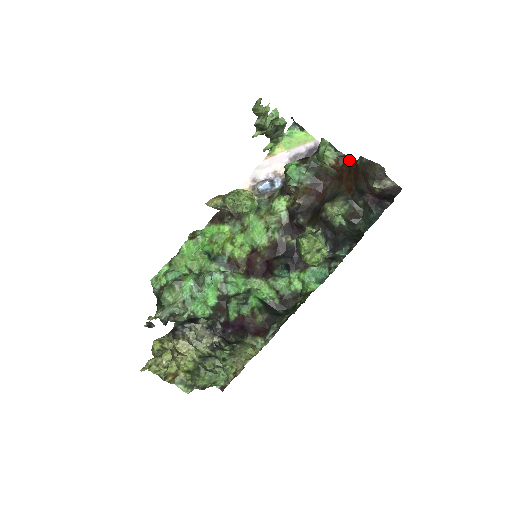
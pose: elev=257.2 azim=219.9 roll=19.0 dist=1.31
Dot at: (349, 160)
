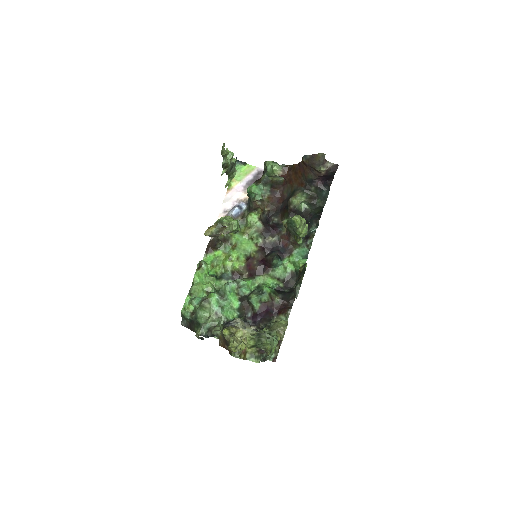
Dot at: (291, 167)
